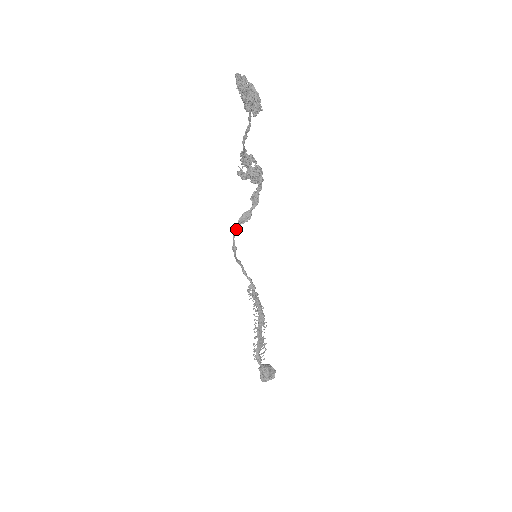
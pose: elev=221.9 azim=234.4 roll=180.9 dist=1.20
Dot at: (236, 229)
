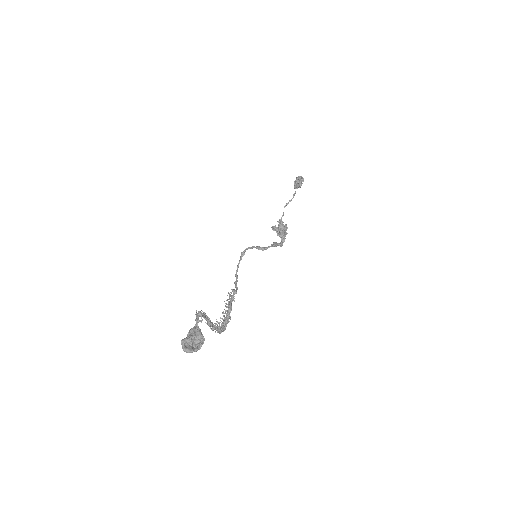
Dot at: (252, 247)
